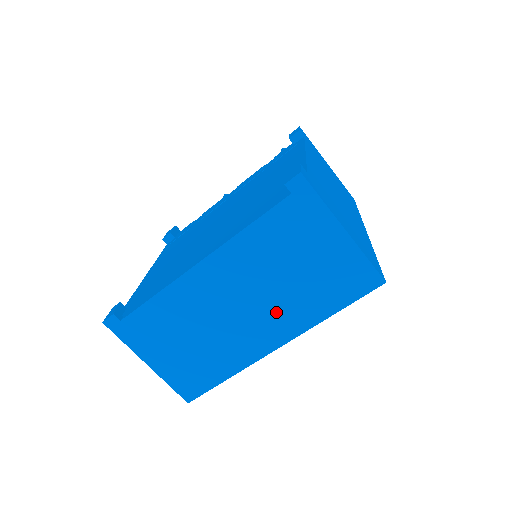
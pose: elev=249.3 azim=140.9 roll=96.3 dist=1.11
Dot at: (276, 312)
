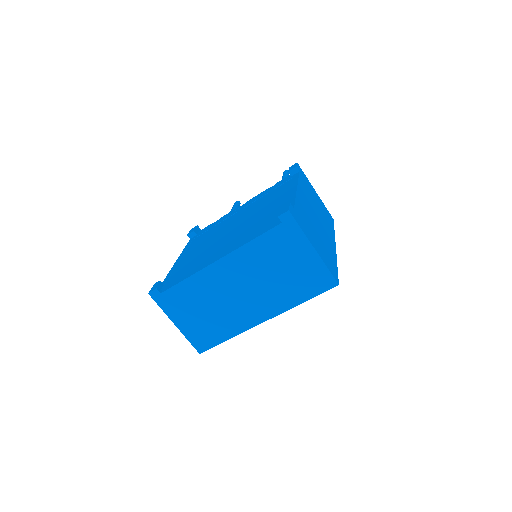
Dot at: (266, 297)
